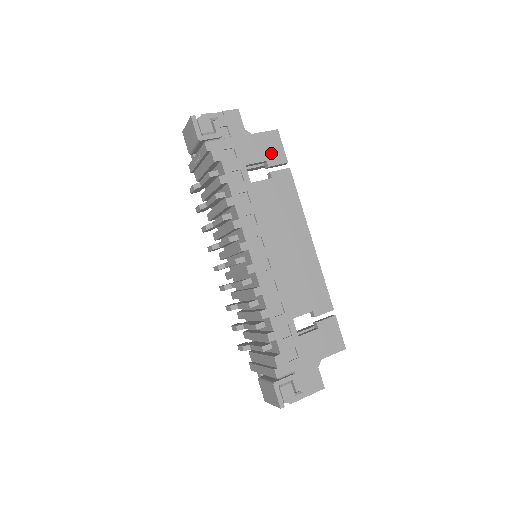
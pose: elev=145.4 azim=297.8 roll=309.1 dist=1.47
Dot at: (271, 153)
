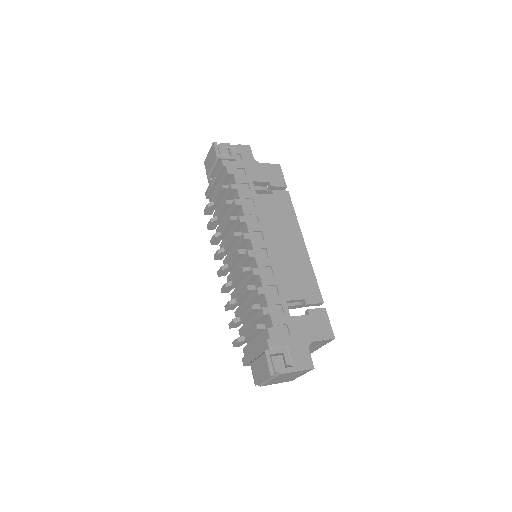
Dot at: (274, 178)
